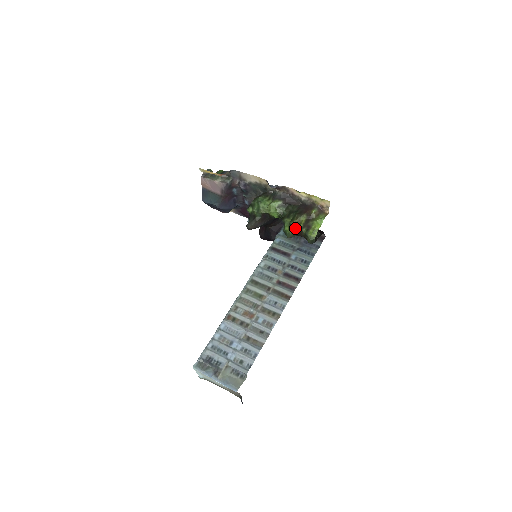
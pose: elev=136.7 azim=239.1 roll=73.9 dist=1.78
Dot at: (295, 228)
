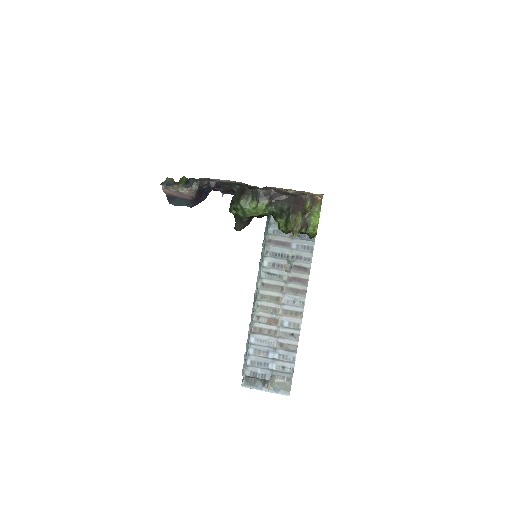
Dot at: (294, 233)
